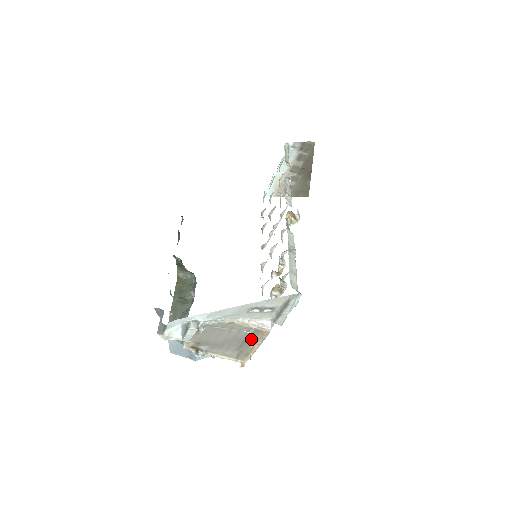
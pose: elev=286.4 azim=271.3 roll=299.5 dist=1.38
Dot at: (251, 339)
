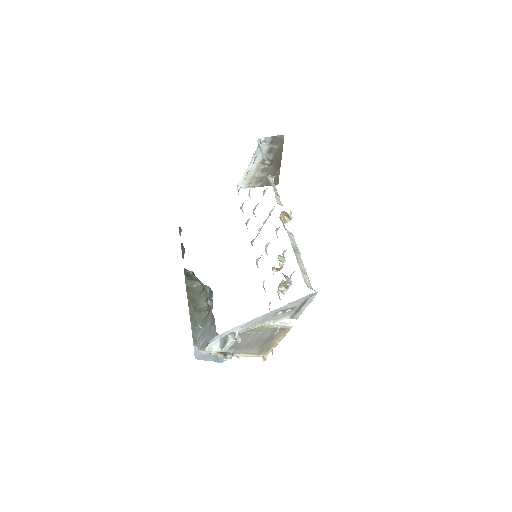
Dot at: (274, 337)
